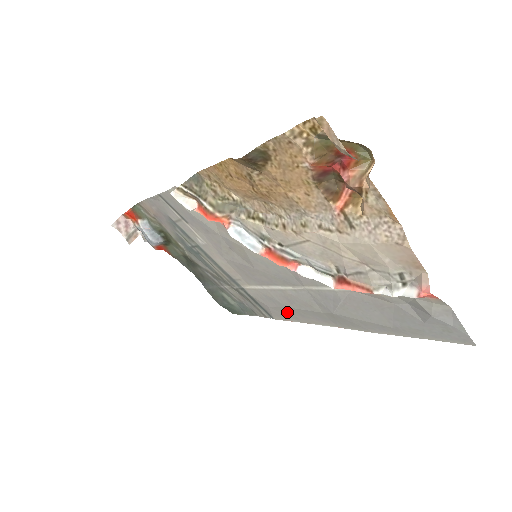
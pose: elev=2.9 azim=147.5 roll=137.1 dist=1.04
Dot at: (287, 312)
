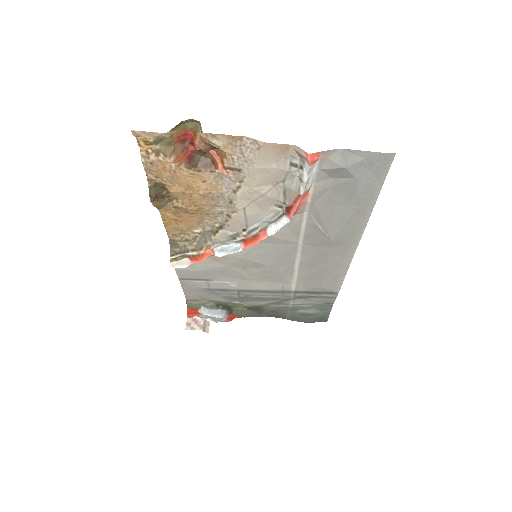
Dot at: (329, 276)
